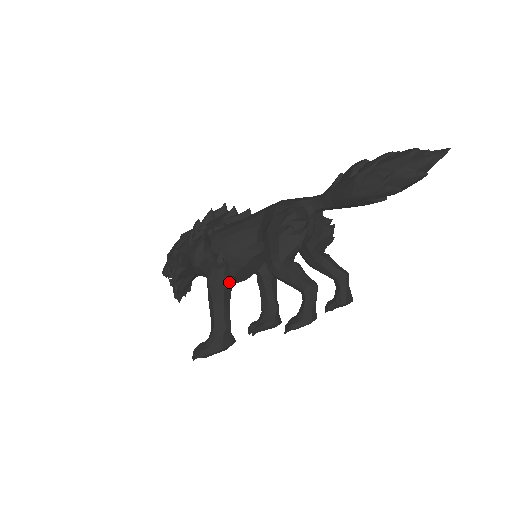
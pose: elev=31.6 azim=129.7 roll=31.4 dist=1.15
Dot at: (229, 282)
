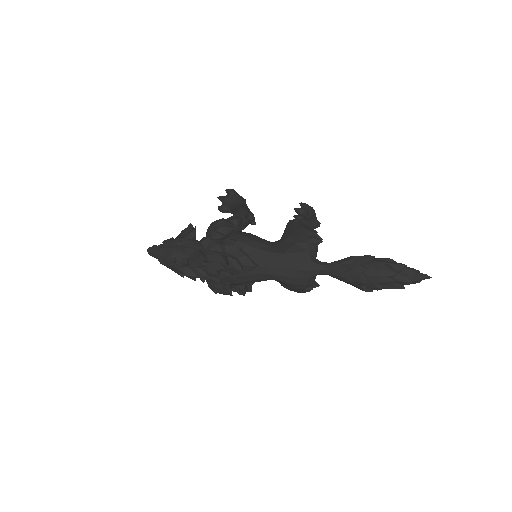
Dot at: occluded
